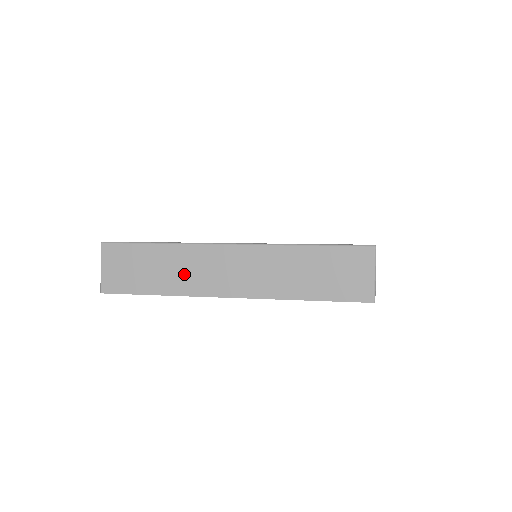
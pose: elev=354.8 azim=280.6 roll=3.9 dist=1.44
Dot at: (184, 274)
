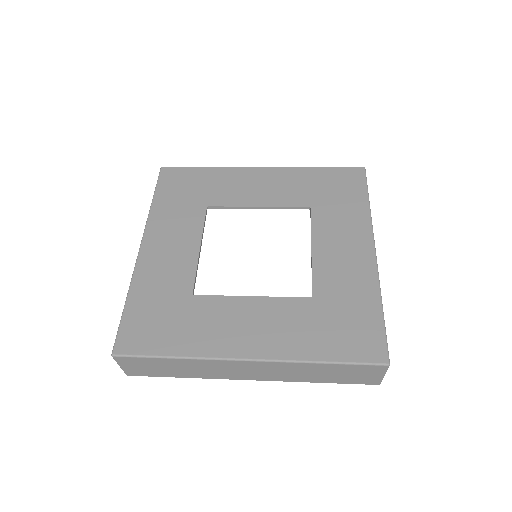
Dot at: (205, 371)
